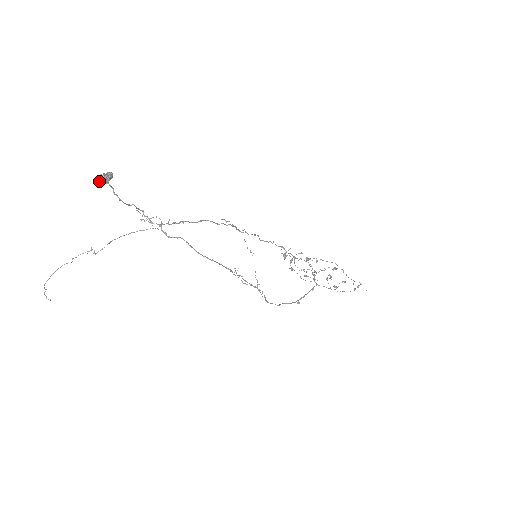
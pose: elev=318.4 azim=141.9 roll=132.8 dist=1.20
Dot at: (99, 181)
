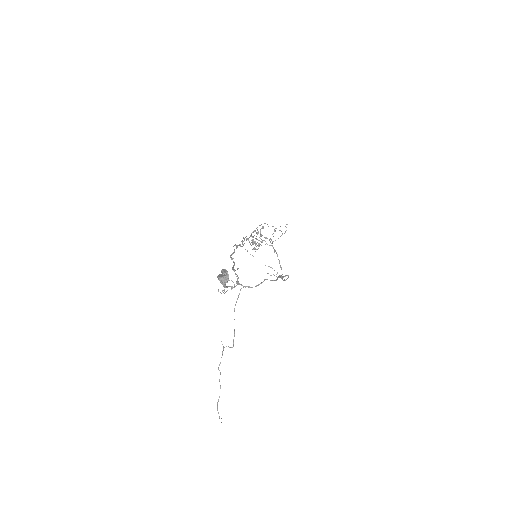
Dot at: occluded
